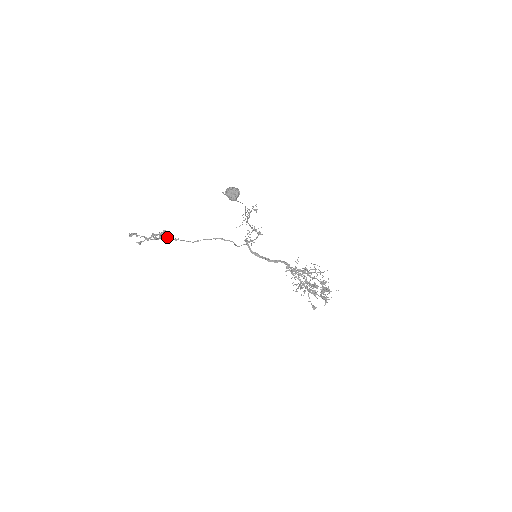
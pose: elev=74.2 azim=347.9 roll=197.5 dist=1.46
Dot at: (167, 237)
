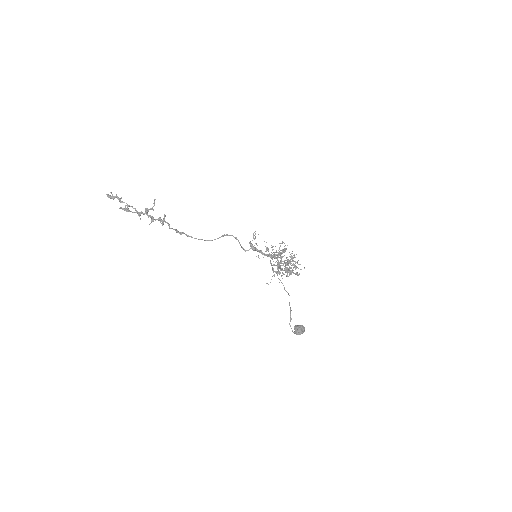
Dot at: (168, 224)
